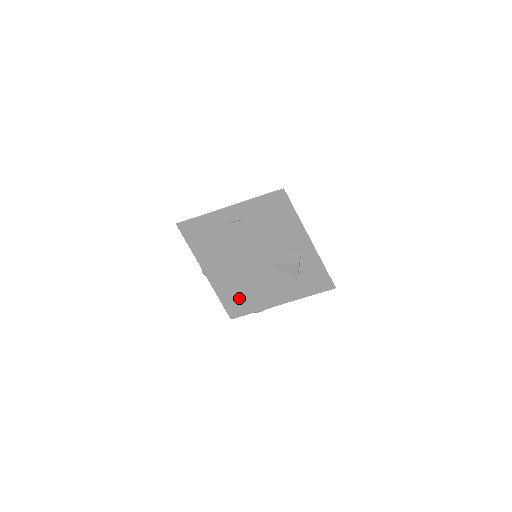
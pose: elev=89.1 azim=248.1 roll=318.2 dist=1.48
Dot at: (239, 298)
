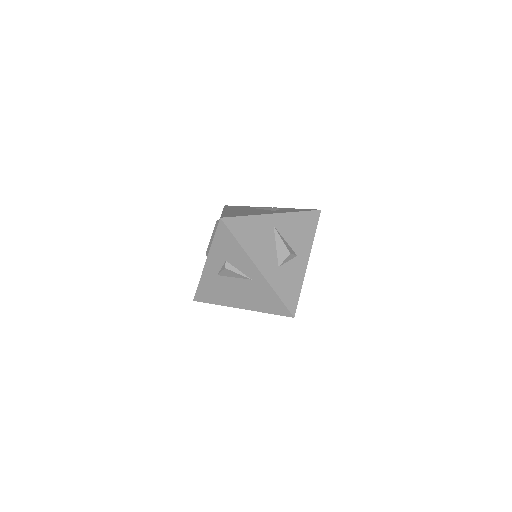
Dot at: (238, 216)
